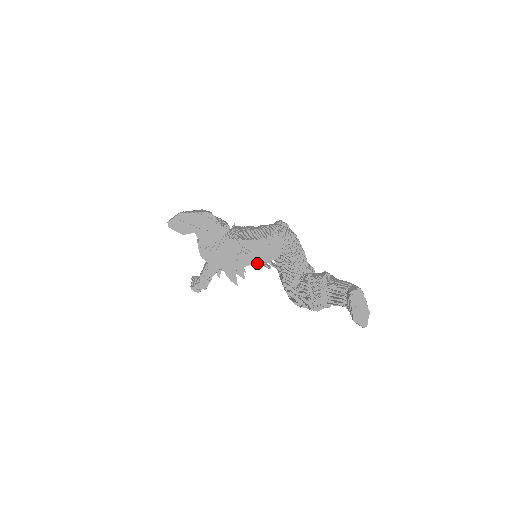
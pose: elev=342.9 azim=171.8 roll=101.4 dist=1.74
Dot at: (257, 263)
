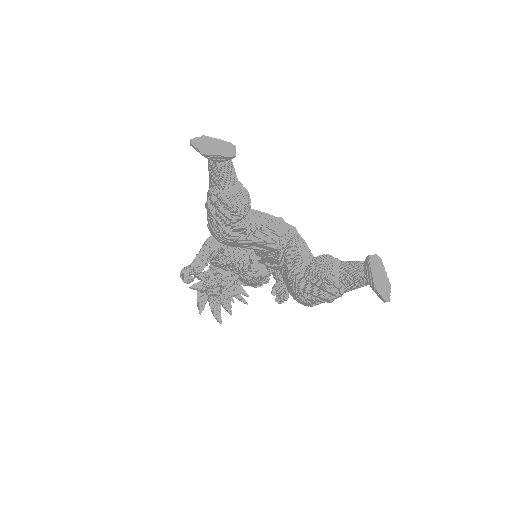
Dot at: (255, 269)
